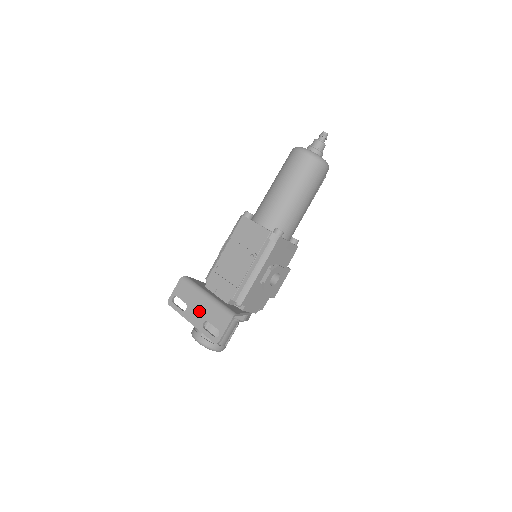
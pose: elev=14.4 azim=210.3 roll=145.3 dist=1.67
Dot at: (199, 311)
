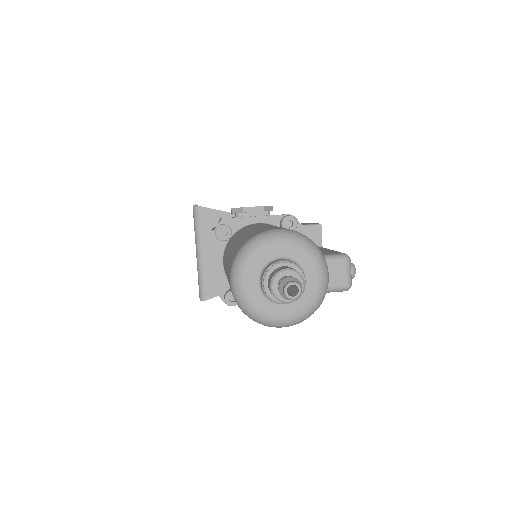
Dot at: occluded
